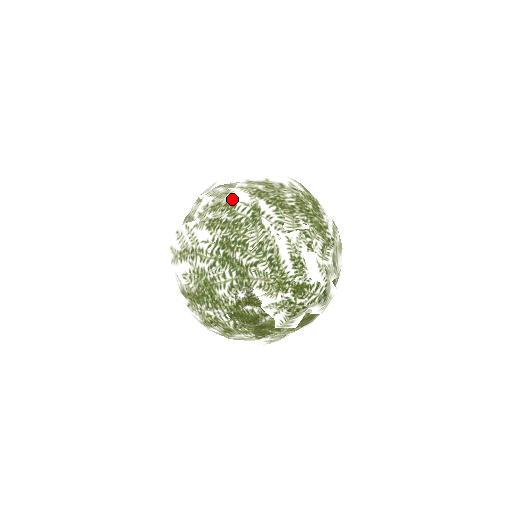
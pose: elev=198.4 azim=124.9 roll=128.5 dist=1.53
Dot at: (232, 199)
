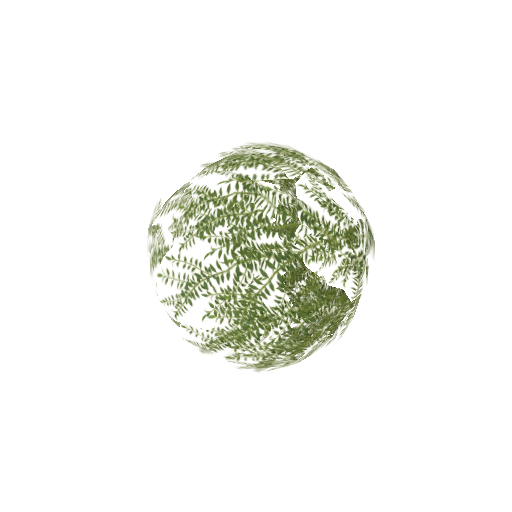
Dot at: (205, 188)
